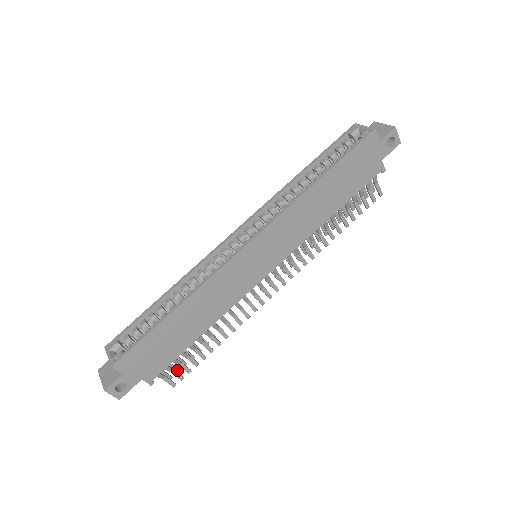
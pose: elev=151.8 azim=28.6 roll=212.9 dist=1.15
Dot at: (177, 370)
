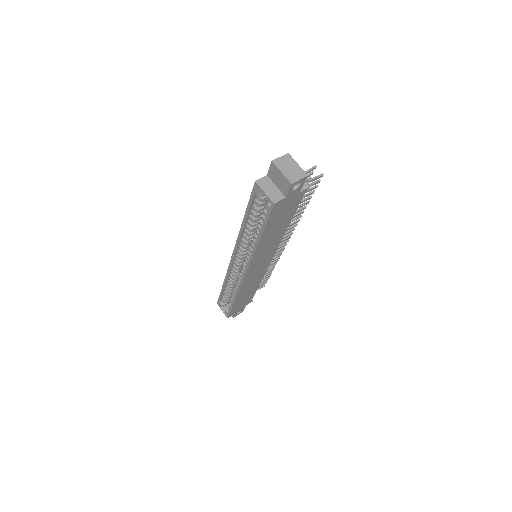
Dot at: occluded
